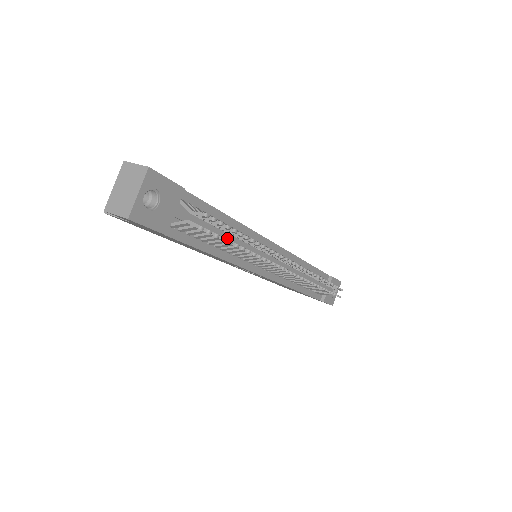
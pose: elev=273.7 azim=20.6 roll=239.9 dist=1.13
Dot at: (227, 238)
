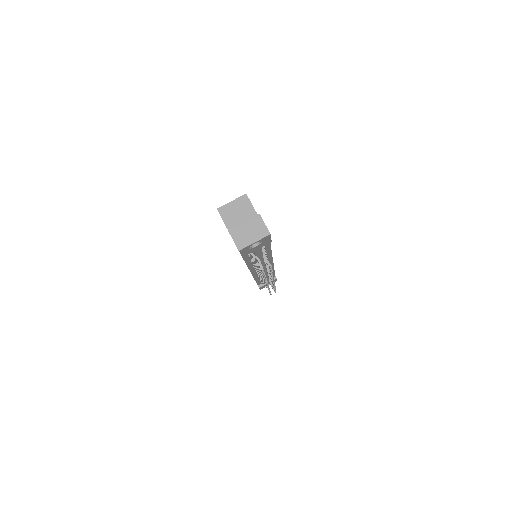
Dot at: (260, 260)
